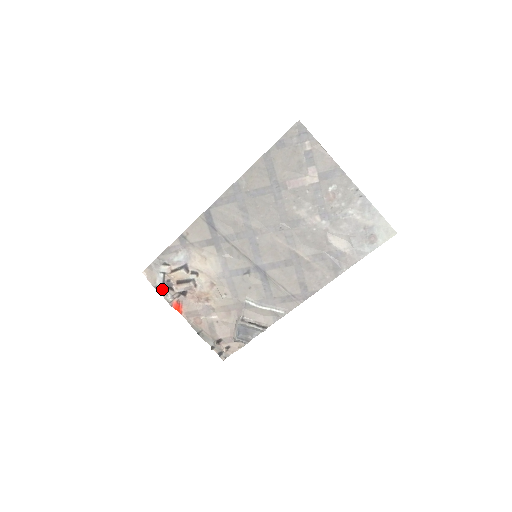
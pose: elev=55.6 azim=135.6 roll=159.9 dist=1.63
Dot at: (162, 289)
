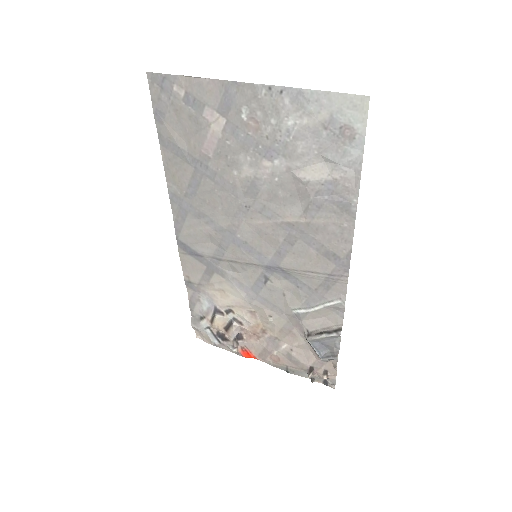
Dot at: (221, 344)
